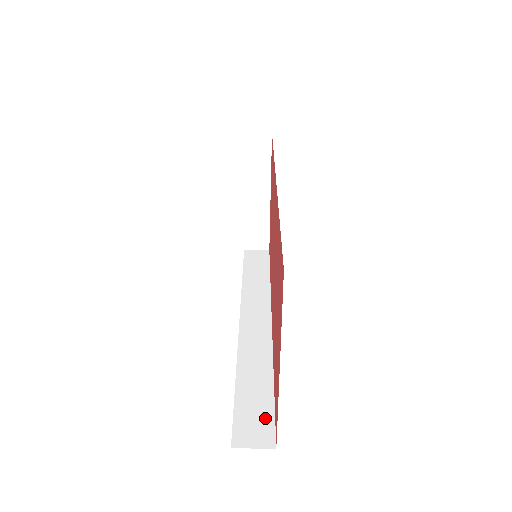
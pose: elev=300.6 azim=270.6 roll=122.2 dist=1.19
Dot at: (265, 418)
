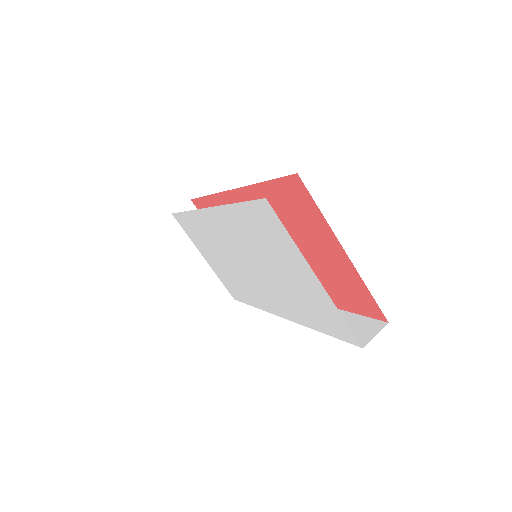
Dot at: (363, 323)
